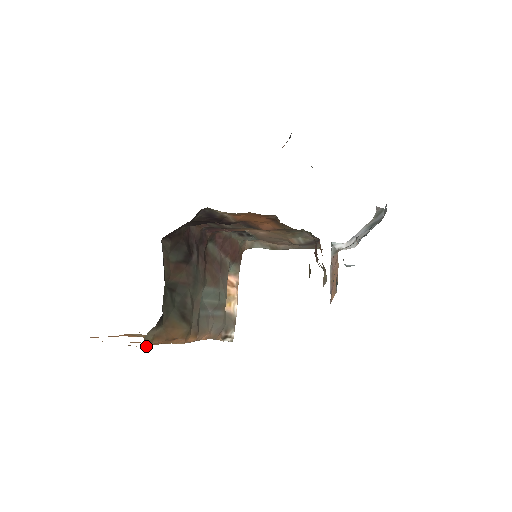
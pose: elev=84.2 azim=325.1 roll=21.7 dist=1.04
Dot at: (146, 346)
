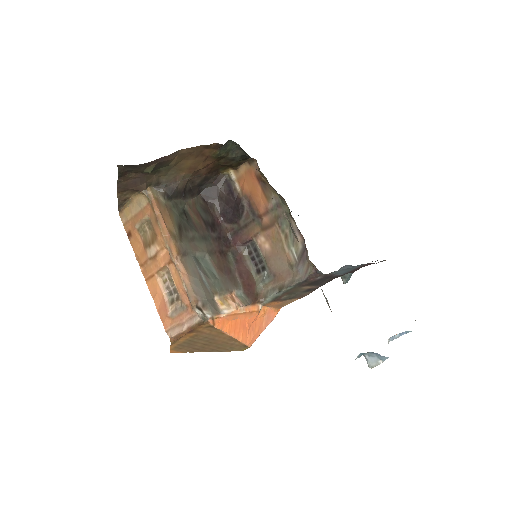
Dot at: (149, 198)
